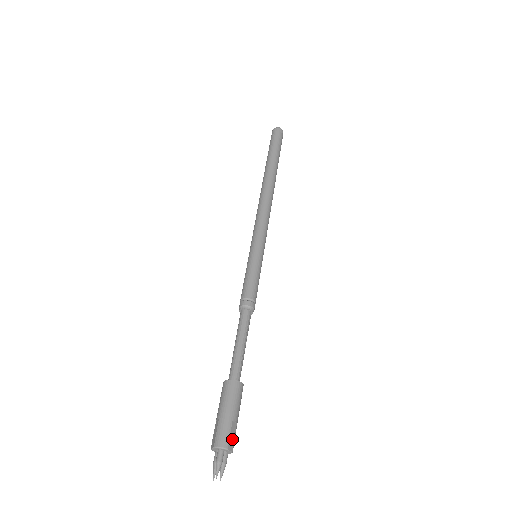
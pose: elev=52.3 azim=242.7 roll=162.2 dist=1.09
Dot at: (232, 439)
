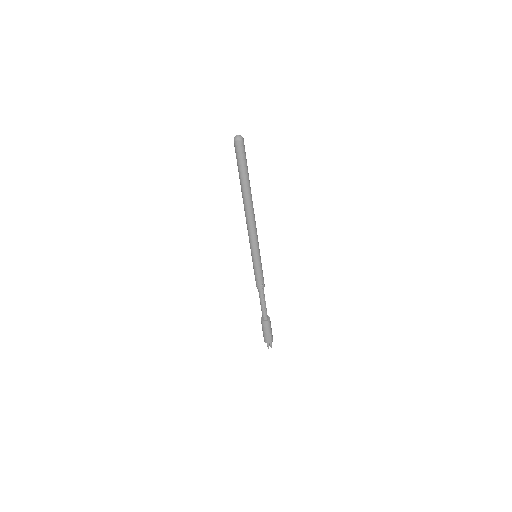
Dot at: (270, 339)
